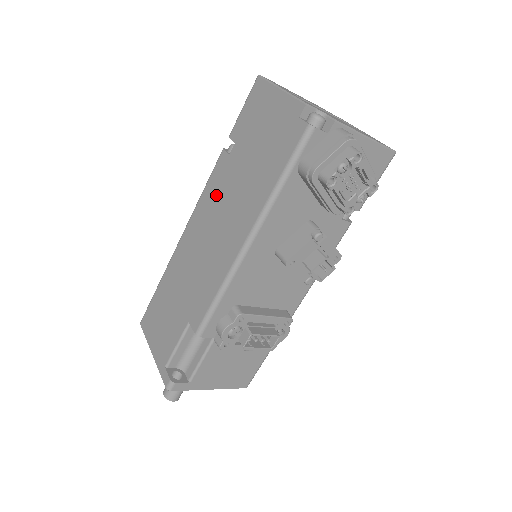
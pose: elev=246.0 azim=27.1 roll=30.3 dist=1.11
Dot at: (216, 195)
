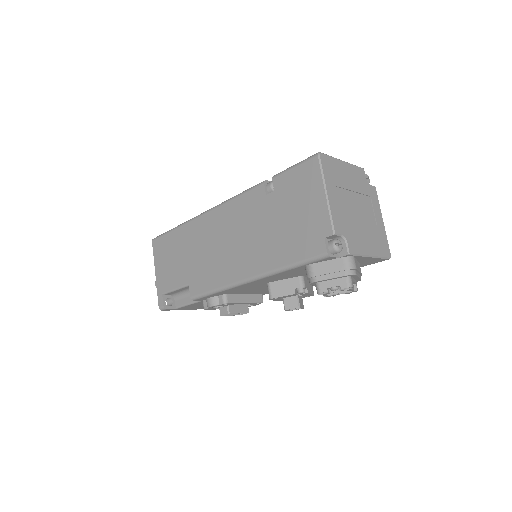
Dot at: (243, 216)
